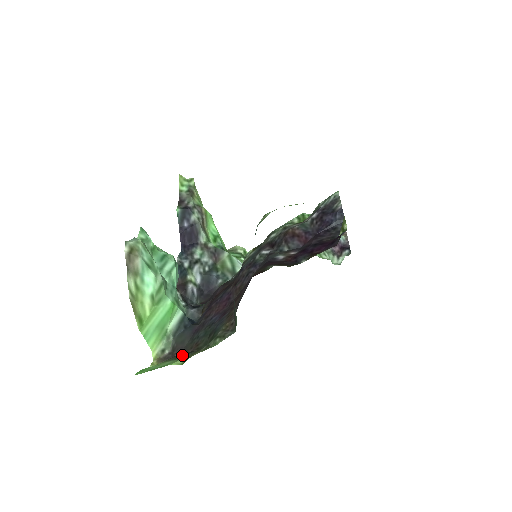
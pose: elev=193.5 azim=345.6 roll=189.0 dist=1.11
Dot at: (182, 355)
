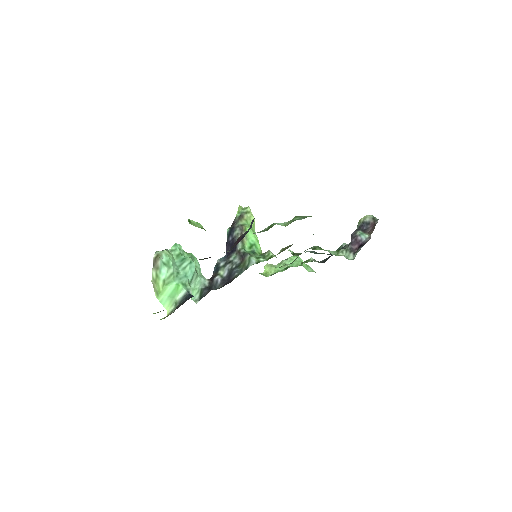
Dot at: occluded
